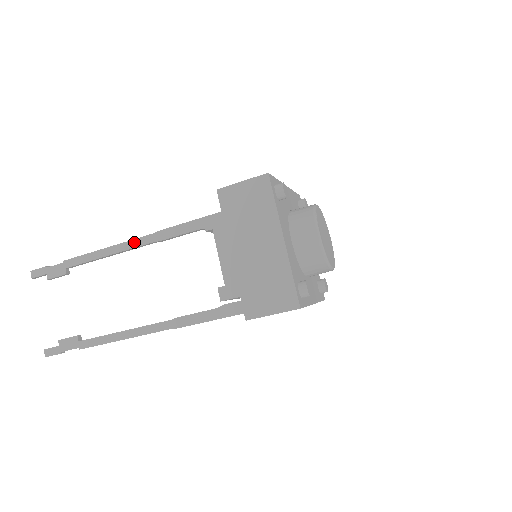
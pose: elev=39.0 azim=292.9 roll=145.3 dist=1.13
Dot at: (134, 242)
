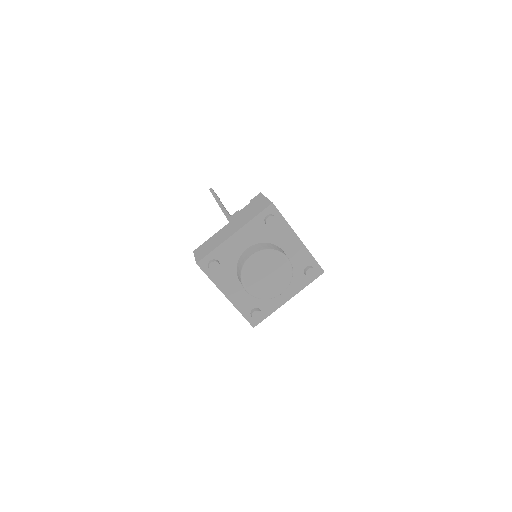
Dot at: occluded
